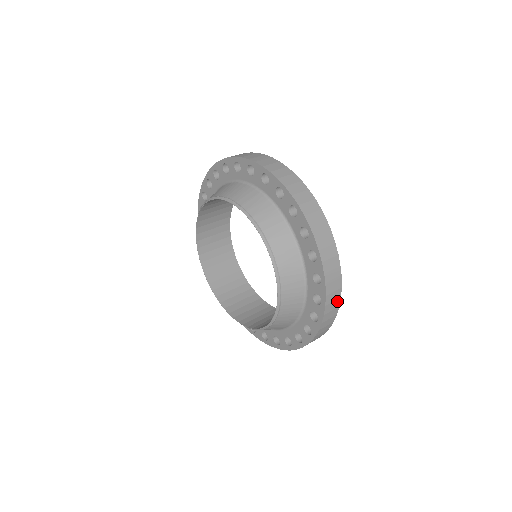
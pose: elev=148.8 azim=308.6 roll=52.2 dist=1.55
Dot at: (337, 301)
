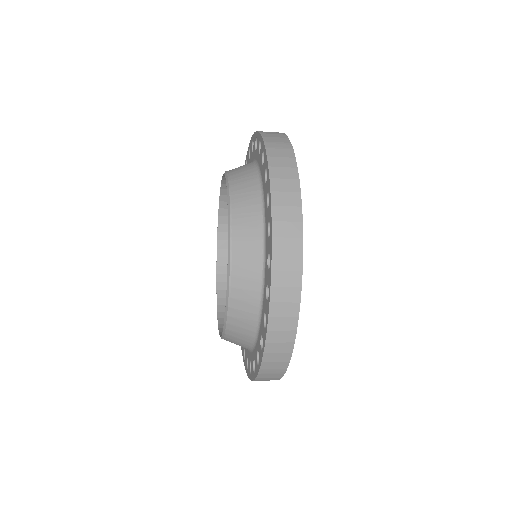
Dot at: (292, 171)
